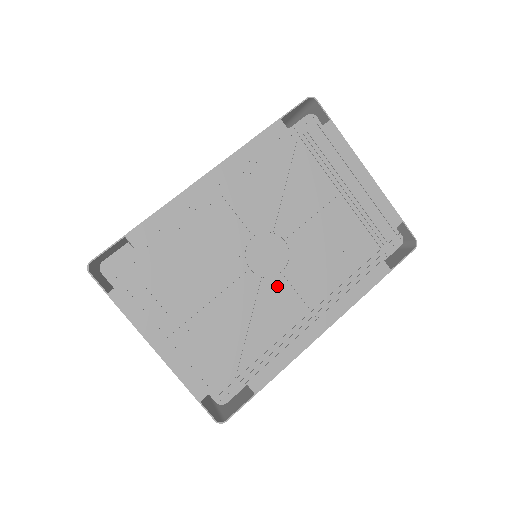
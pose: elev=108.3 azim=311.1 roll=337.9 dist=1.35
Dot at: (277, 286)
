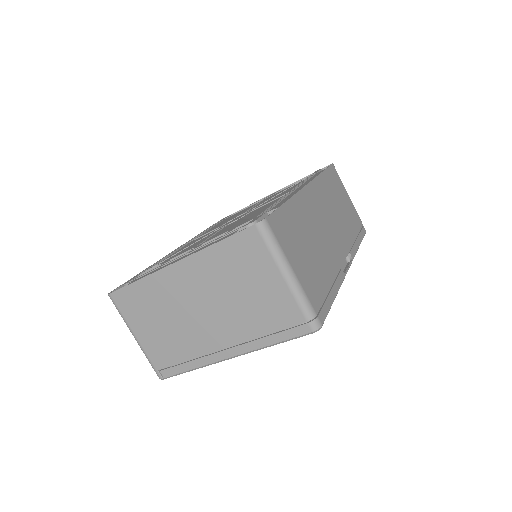
Dot at: (252, 212)
